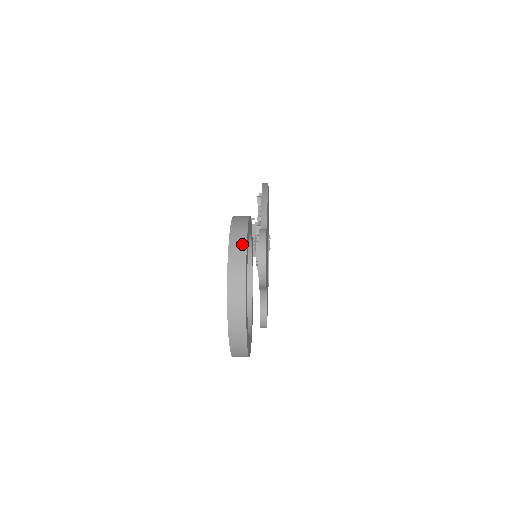
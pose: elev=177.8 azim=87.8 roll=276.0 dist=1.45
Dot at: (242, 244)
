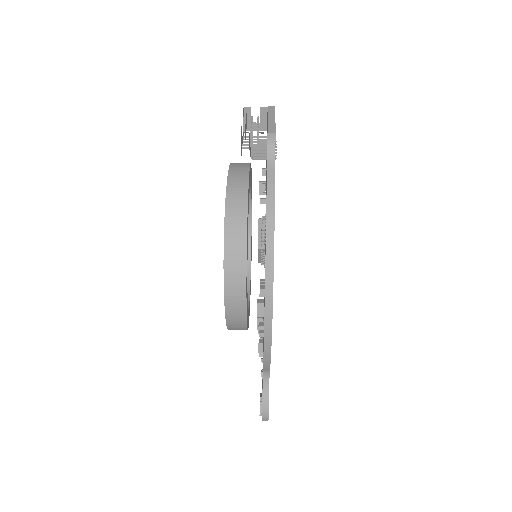
Dot at: (242, 328)
